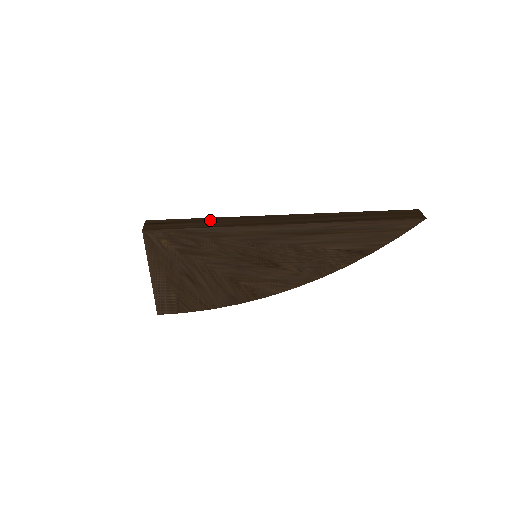
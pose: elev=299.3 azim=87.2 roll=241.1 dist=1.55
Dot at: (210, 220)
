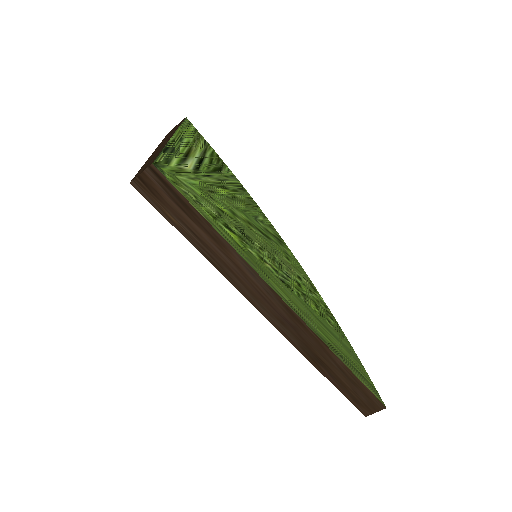
Dot at: (215, 241)
